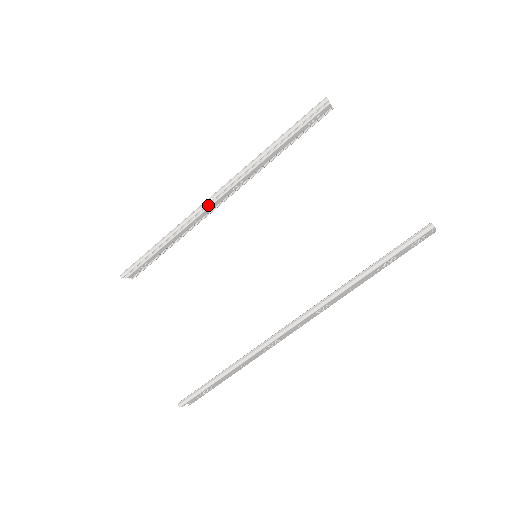
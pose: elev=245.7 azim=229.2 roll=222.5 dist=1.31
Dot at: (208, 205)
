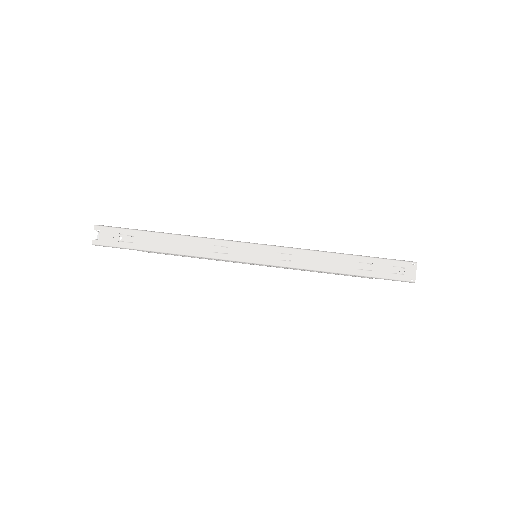
Dot at: occluded
